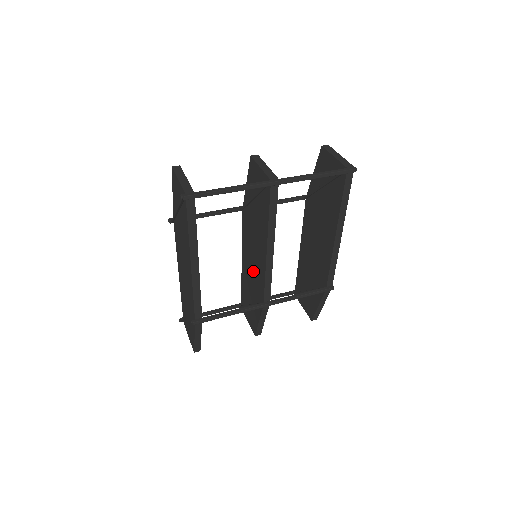
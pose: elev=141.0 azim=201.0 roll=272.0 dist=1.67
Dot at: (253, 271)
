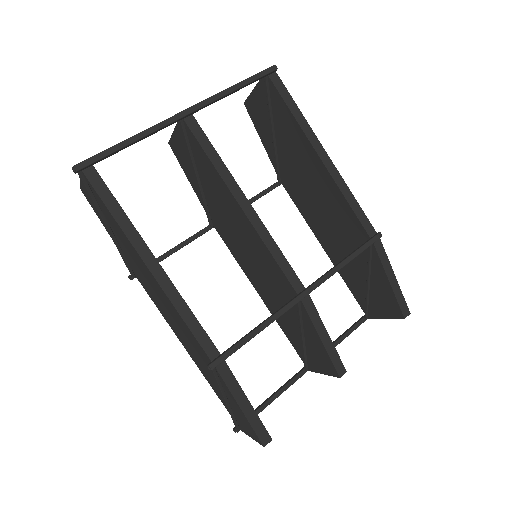
Dot at: (266, 278)
